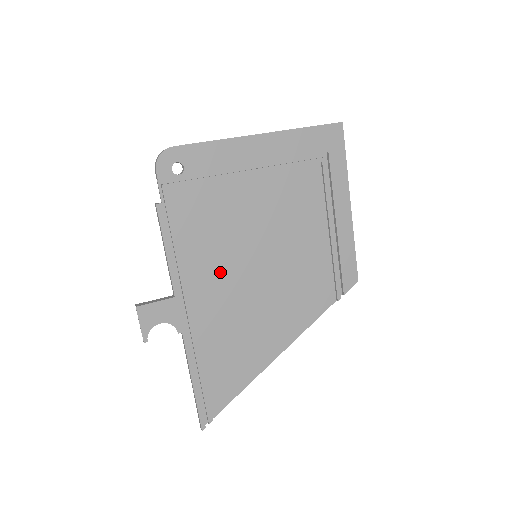
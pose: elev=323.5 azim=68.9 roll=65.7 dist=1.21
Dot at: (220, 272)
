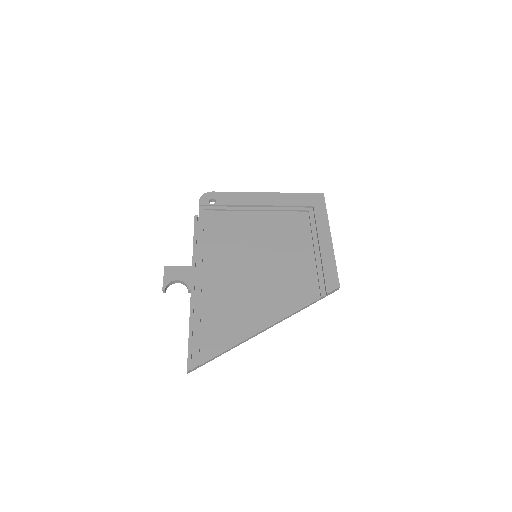
Dot at: (228, 260)
